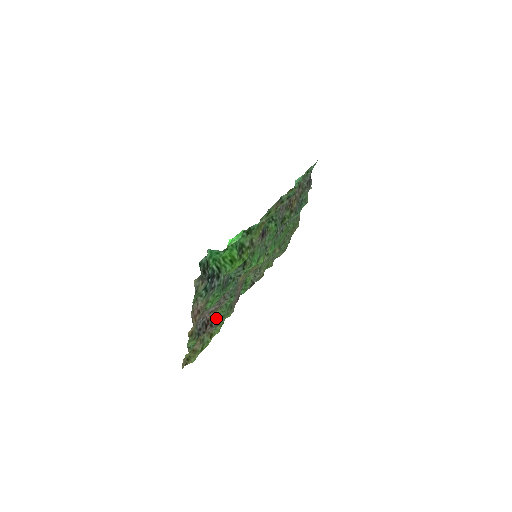
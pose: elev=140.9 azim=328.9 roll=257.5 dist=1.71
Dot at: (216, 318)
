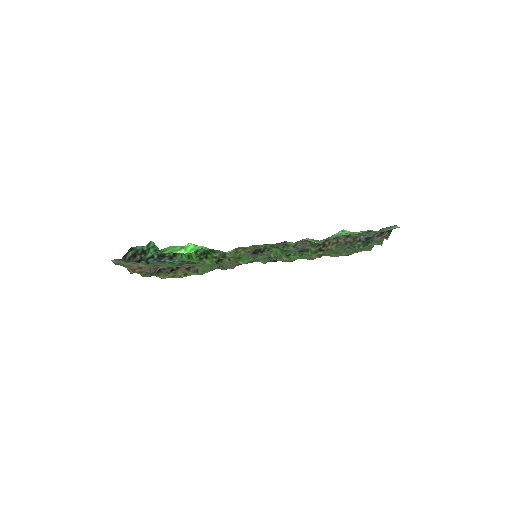
Dot at: (197, 267)
